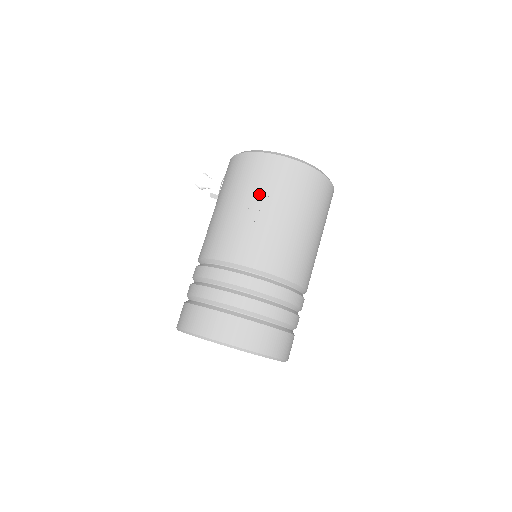
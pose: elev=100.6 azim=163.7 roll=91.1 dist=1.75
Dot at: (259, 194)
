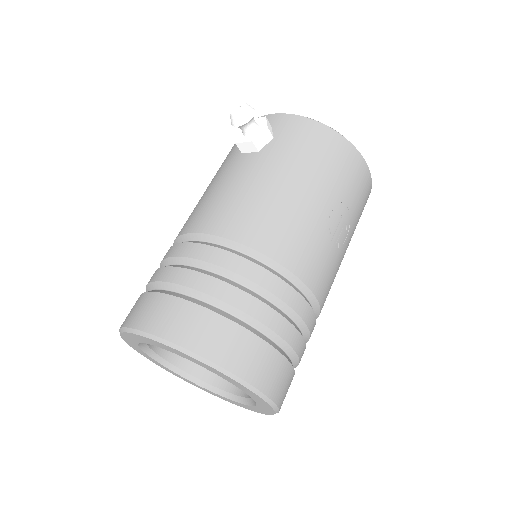
Dot at: (342, 198)
